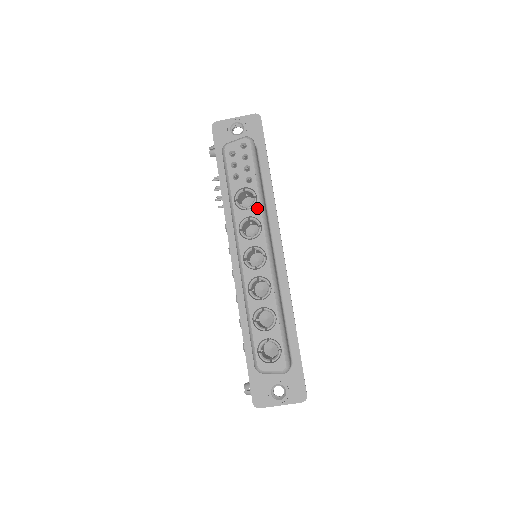
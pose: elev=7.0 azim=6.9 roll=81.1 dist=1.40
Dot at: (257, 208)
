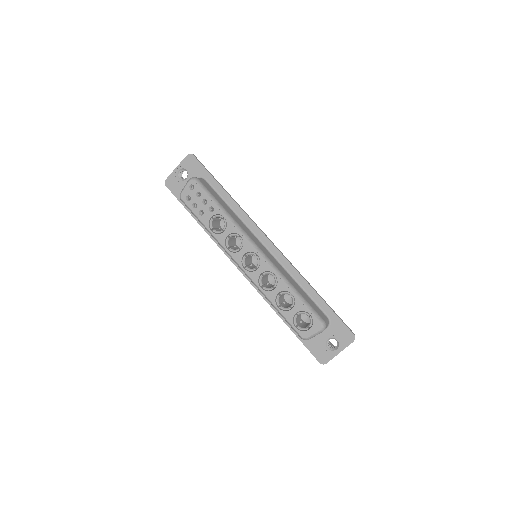
Dot at: (229, 225)
